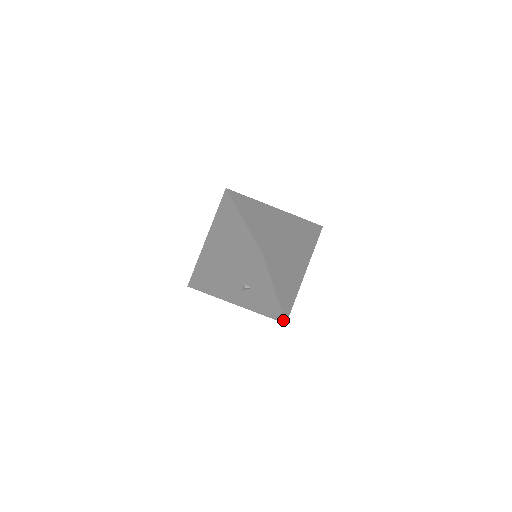
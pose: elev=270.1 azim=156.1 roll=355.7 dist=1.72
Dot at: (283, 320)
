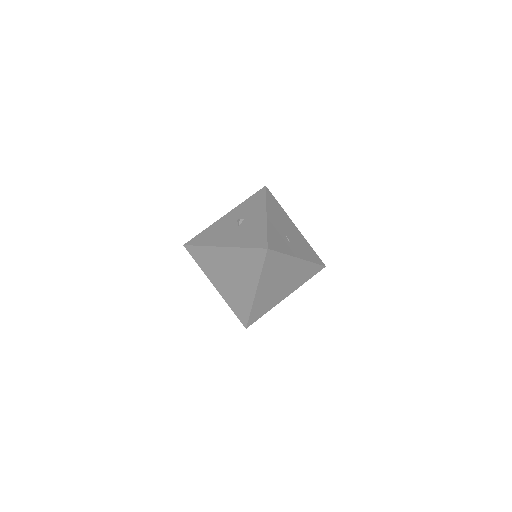
Dot at: (320, 269)
